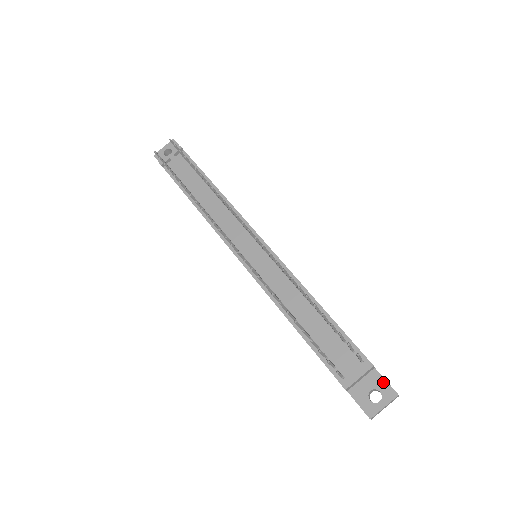
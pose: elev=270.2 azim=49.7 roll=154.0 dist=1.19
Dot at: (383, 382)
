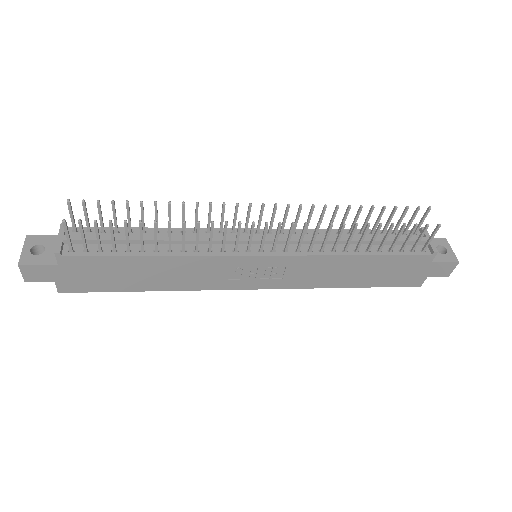
Dot at: (432, 239)
